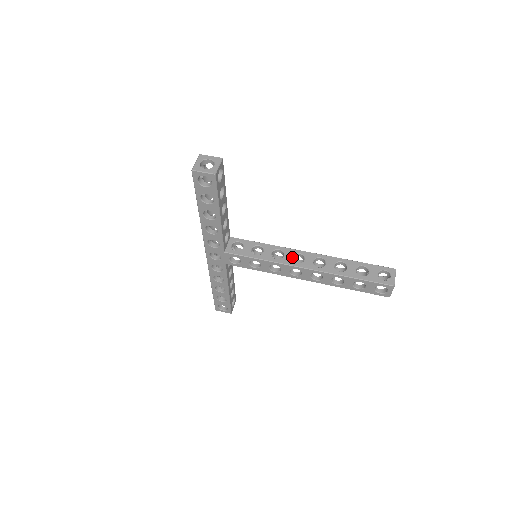
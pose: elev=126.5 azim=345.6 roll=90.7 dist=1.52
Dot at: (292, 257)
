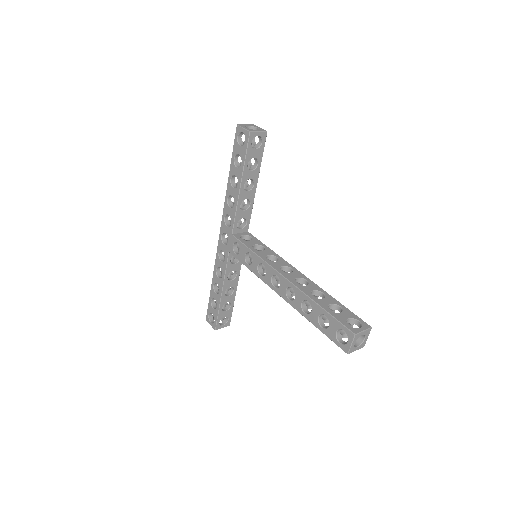
Dot at: (282, 266)
